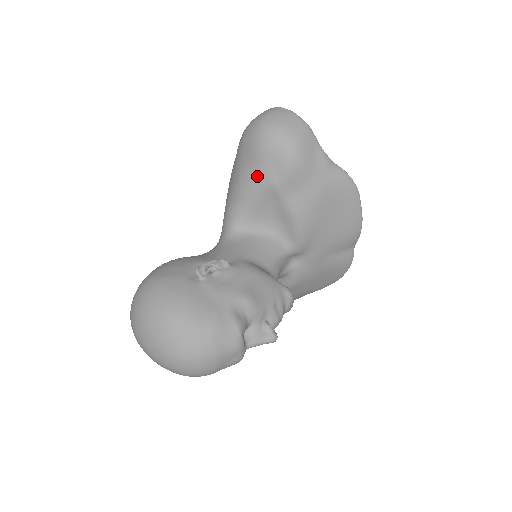
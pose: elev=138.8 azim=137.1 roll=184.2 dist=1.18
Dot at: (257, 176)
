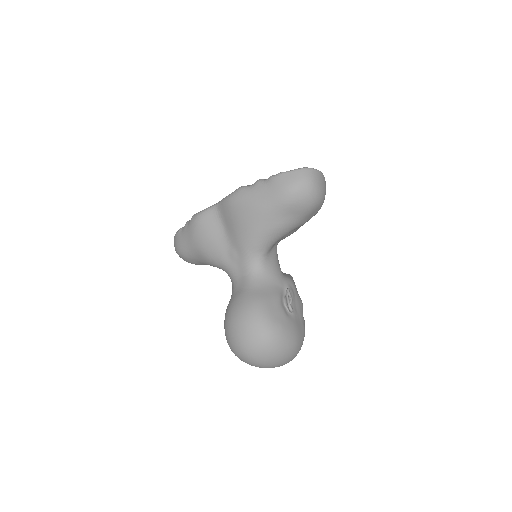
Dot at: (298, 224)
